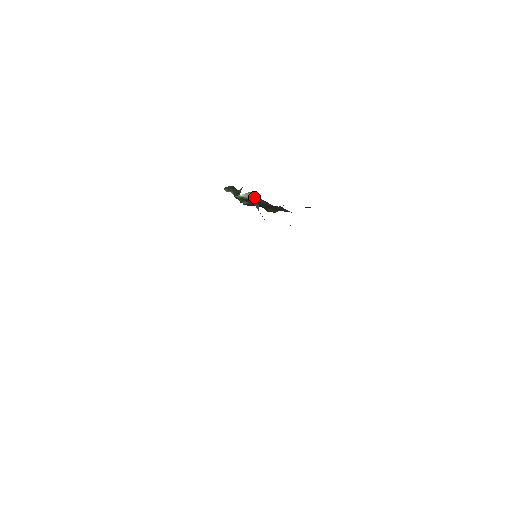
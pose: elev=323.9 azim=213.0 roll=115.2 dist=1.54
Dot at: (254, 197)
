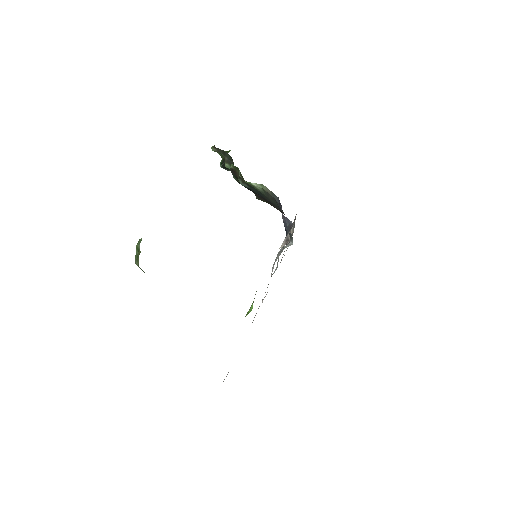
Dot at: (264, 191)
